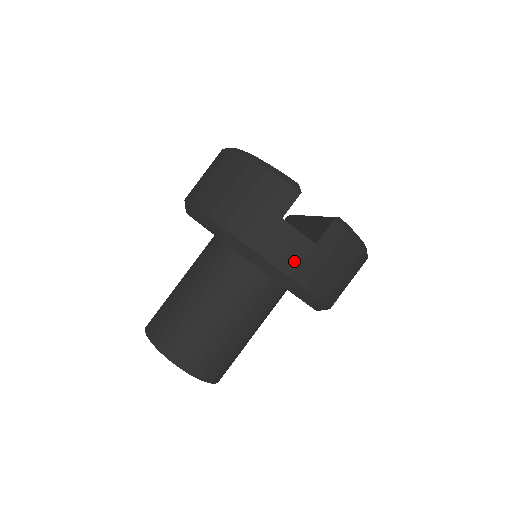
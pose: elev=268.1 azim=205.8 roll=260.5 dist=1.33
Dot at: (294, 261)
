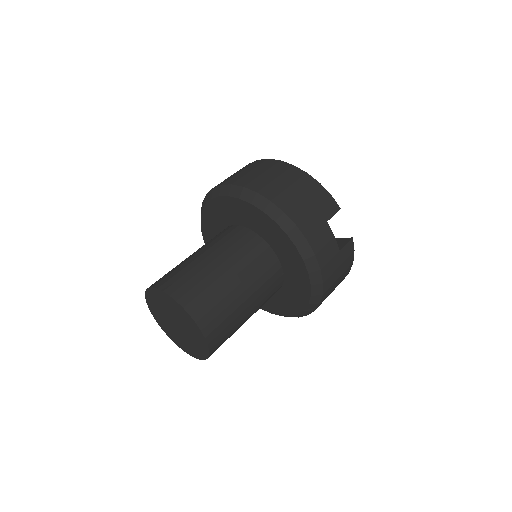
Dot at: (326, 257)
